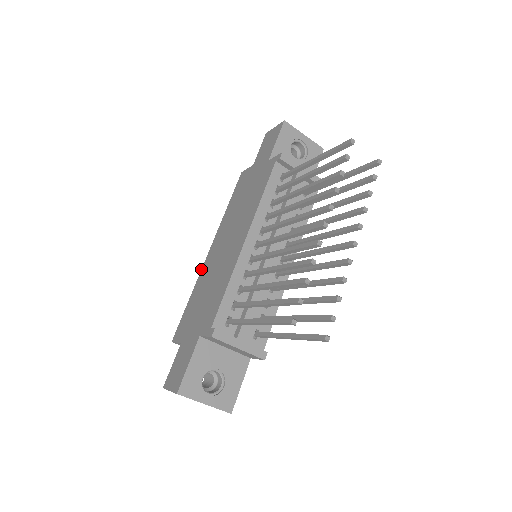
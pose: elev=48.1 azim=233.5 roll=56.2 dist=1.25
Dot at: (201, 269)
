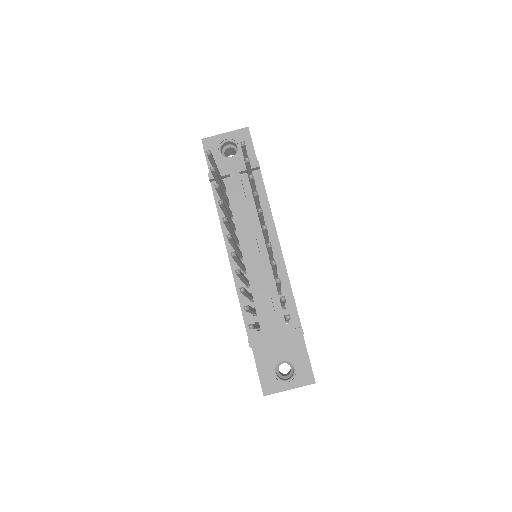
Dot at: occluded
